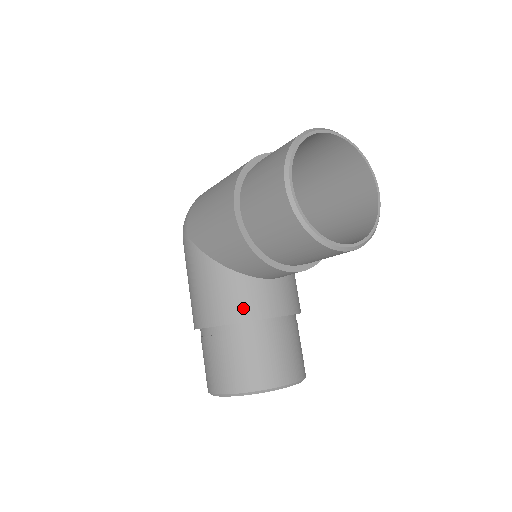
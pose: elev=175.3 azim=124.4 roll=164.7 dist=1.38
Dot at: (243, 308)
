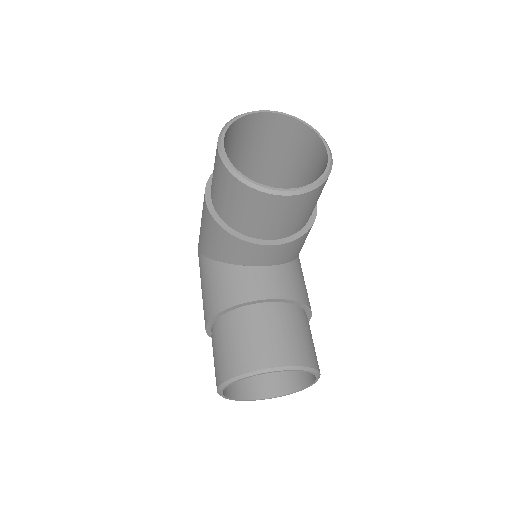
Dot at: (233, 294)
